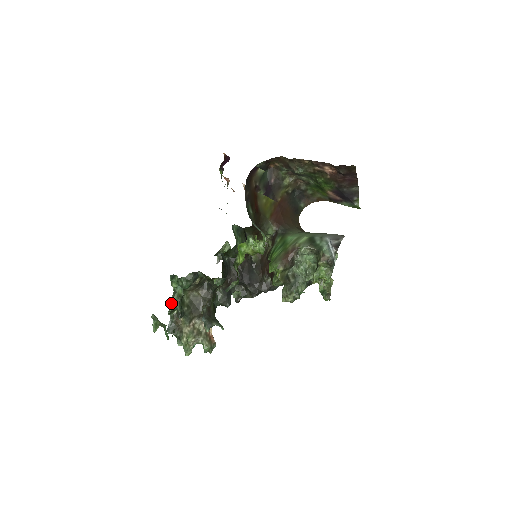
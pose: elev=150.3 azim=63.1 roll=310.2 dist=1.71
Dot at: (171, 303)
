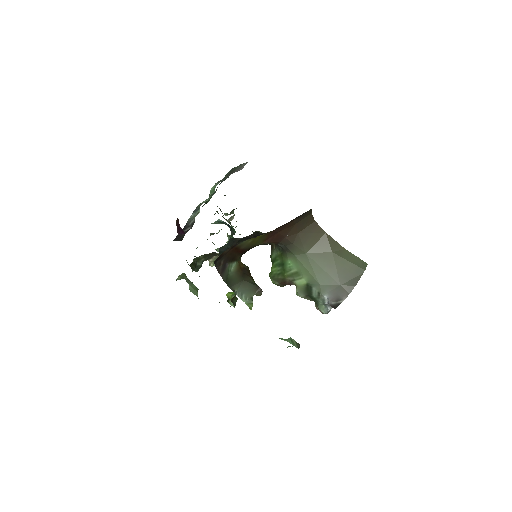
Dot at: occluded
